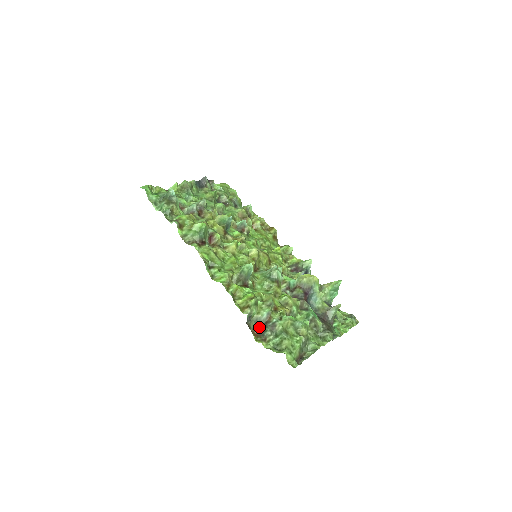
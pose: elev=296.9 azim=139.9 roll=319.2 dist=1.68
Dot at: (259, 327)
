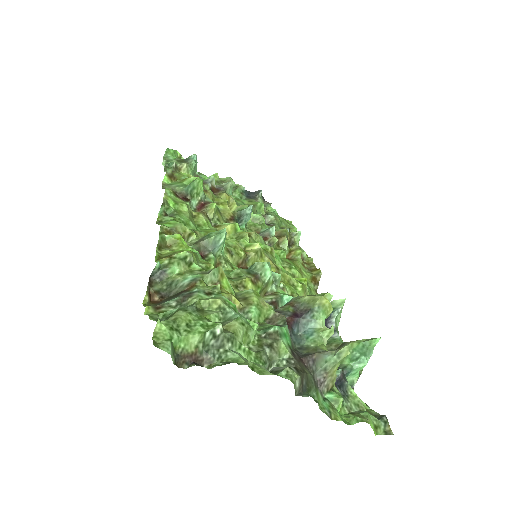
Dot at: (169, 296)
